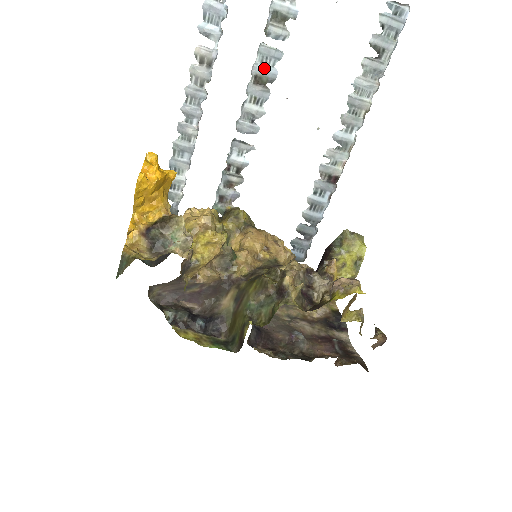
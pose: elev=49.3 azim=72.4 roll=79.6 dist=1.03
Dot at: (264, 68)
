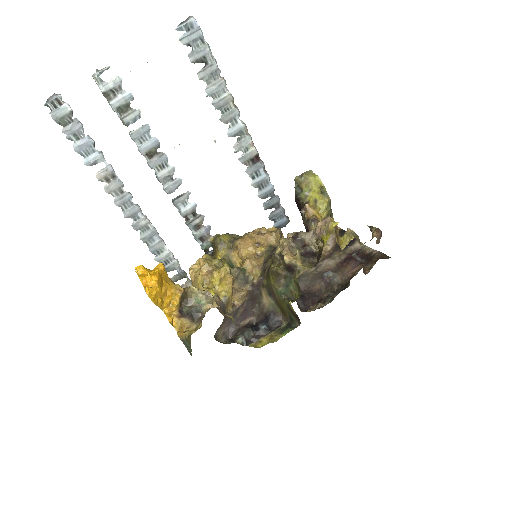
Dot at: (146, 145)
